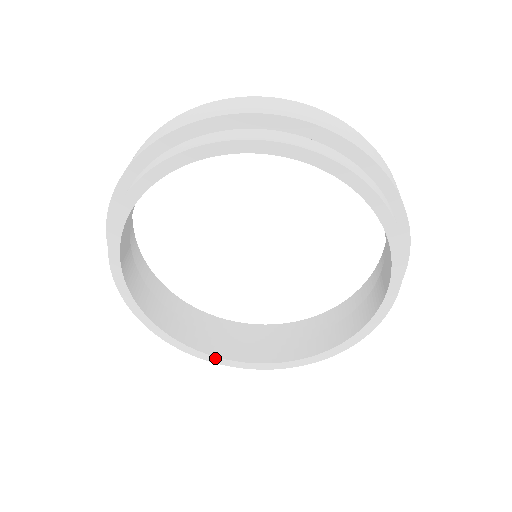
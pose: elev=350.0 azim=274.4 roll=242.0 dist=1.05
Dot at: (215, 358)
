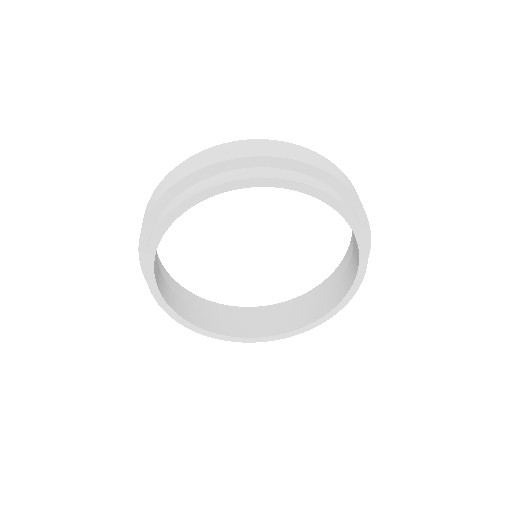
Dot at: (225, 337)
